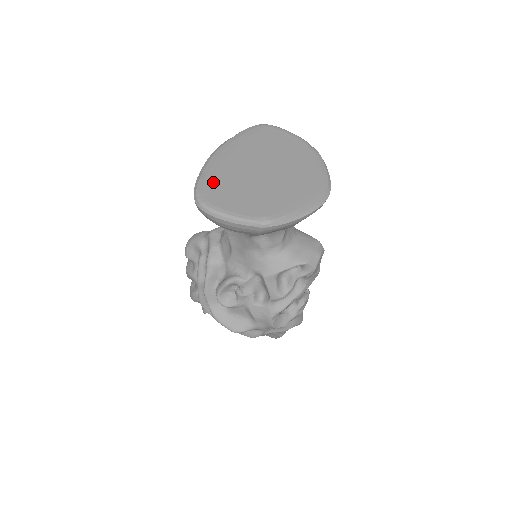
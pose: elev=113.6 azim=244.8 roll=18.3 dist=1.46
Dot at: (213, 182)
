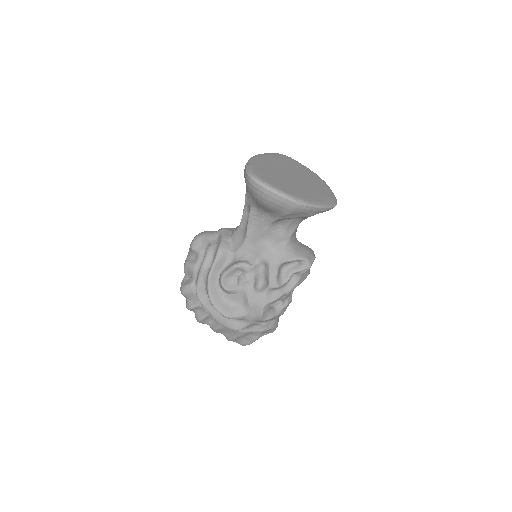
Dot at: (260, 169)
